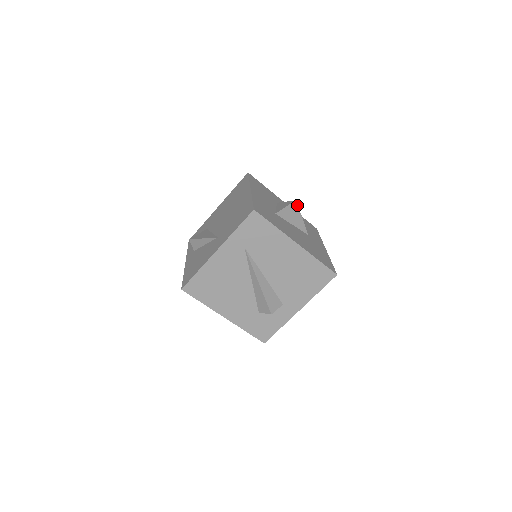
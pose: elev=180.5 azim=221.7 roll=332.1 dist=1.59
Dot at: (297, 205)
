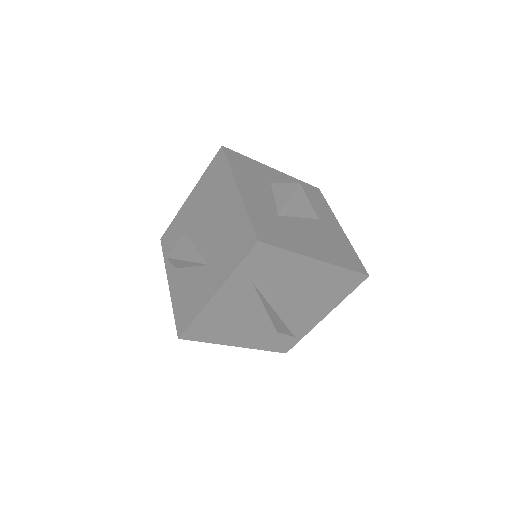
Dot at: (301, 188)
